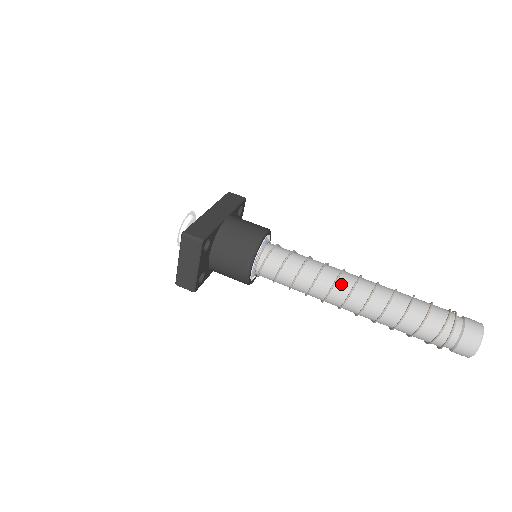
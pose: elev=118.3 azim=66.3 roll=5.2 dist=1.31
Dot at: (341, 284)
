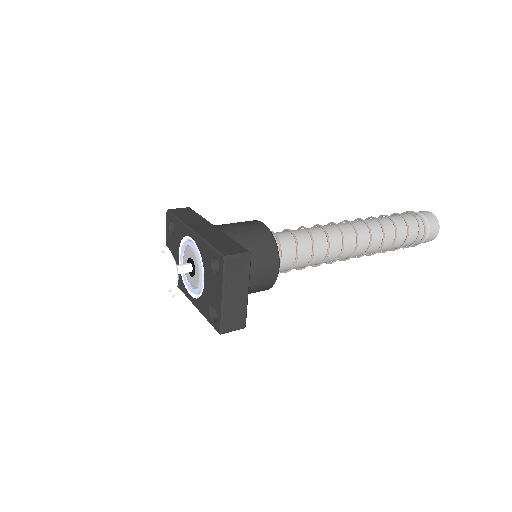
Dot at: (346, 234)
